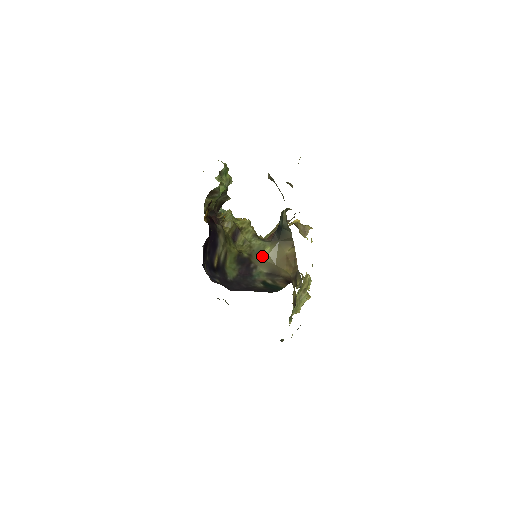
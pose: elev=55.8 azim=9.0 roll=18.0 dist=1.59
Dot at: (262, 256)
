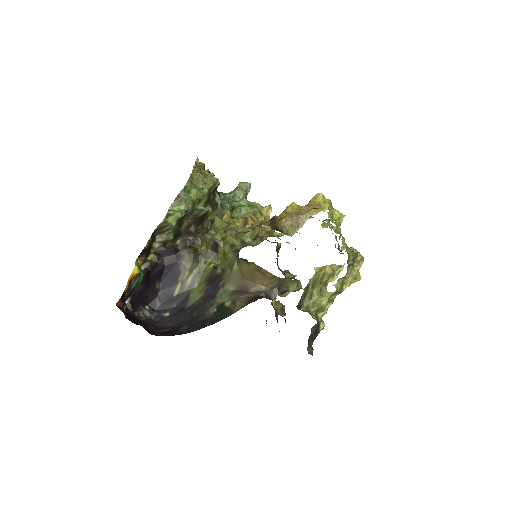
Dot at: (232, 271)
